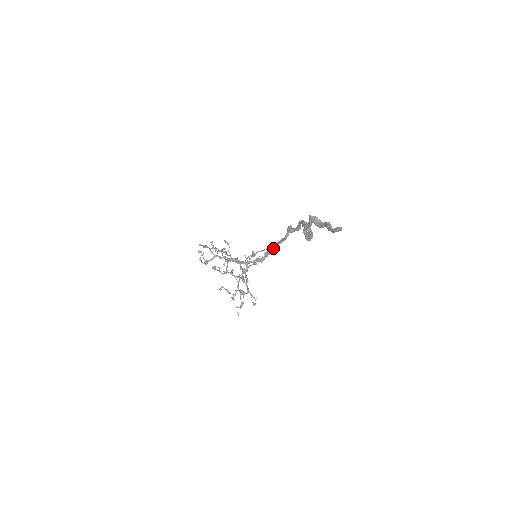
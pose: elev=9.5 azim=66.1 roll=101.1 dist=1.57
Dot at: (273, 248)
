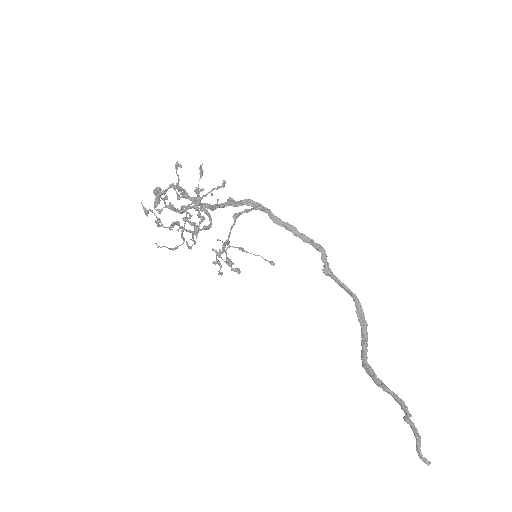
Dot at: (263, 211)
